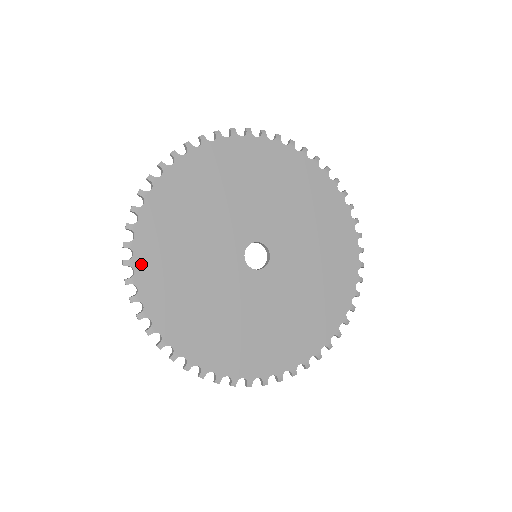
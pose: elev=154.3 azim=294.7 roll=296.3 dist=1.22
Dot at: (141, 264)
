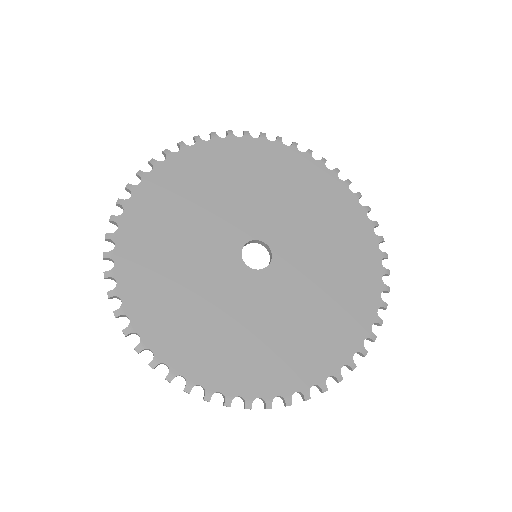
Dot at: (123, 256)
